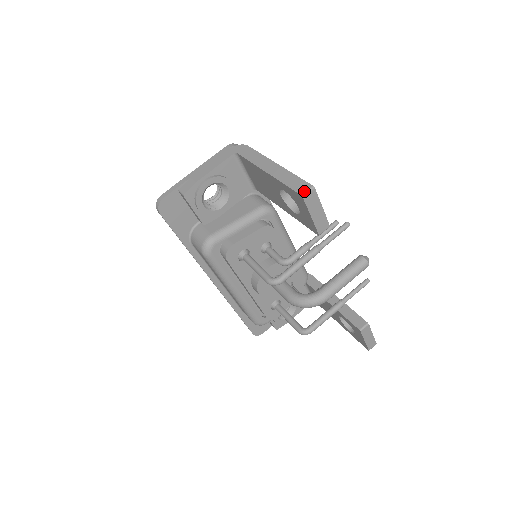
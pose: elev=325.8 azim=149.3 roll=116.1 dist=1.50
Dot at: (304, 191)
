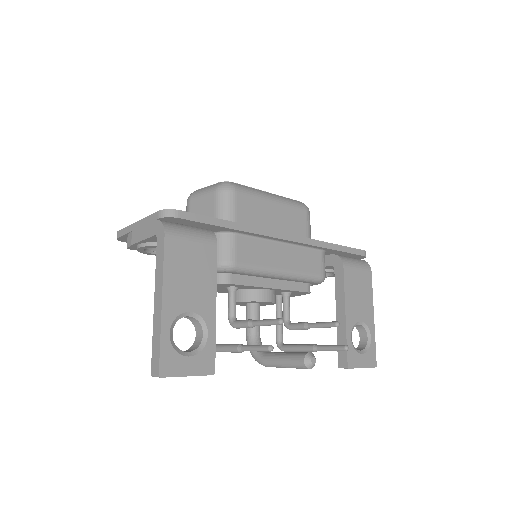
Dot at: (153, 373)
